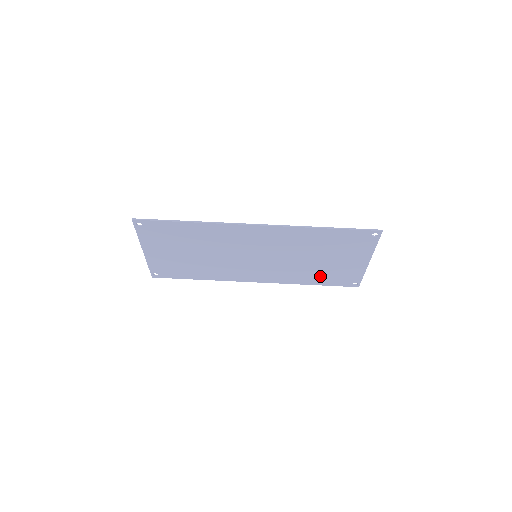
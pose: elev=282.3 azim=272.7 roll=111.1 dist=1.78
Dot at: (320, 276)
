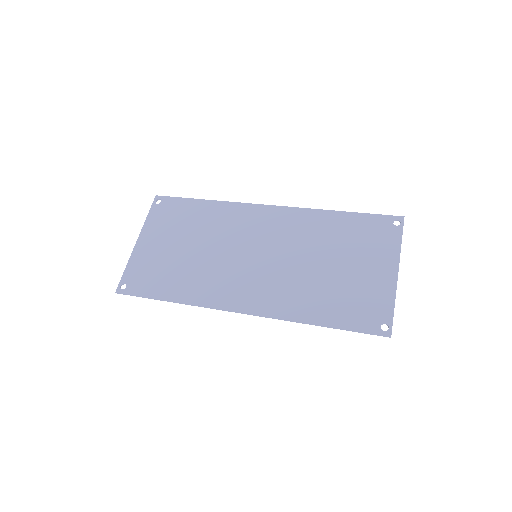
Dot at: (332, 303)
